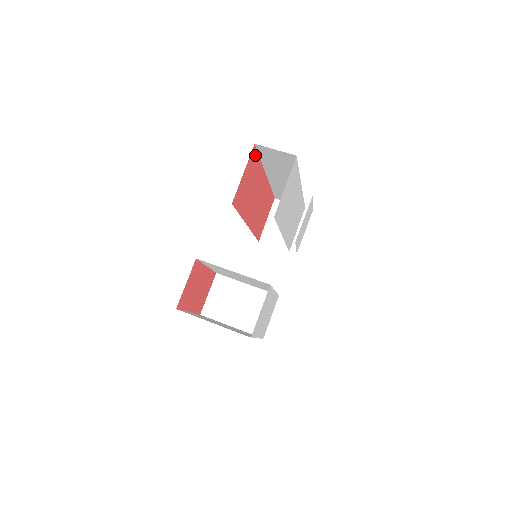
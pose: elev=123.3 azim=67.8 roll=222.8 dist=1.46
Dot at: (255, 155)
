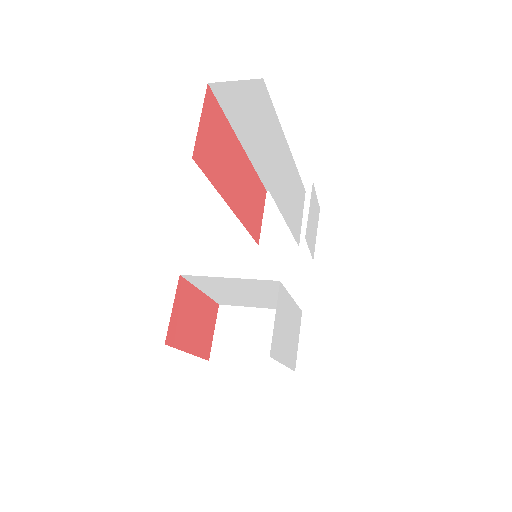
Dot at: (214, 103)
